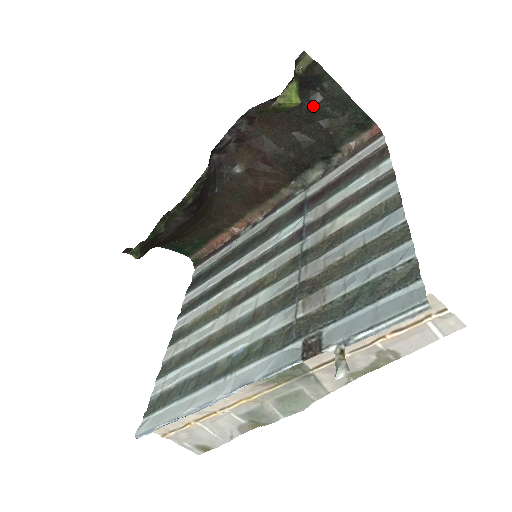
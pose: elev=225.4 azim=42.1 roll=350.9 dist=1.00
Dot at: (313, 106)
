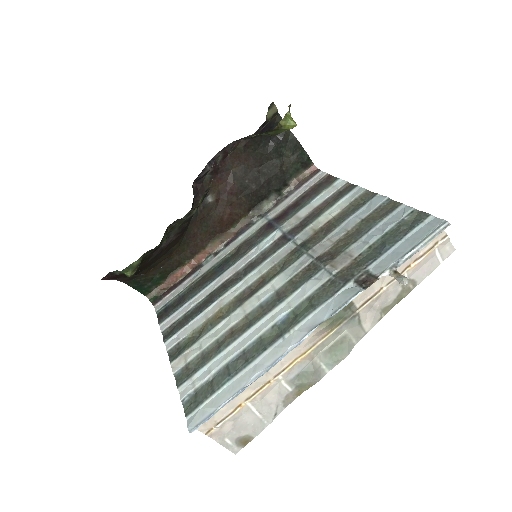
Dot at: (274, 146)
